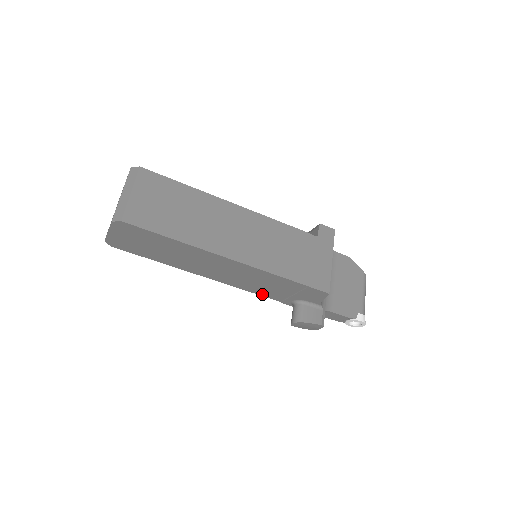
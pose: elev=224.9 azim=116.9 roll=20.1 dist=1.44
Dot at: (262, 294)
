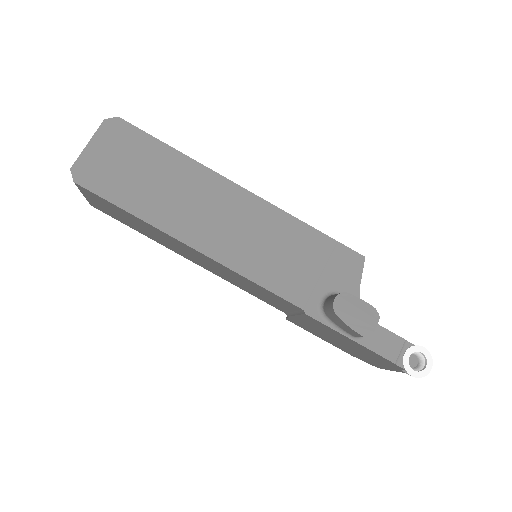
Dot at: (276, 288)
